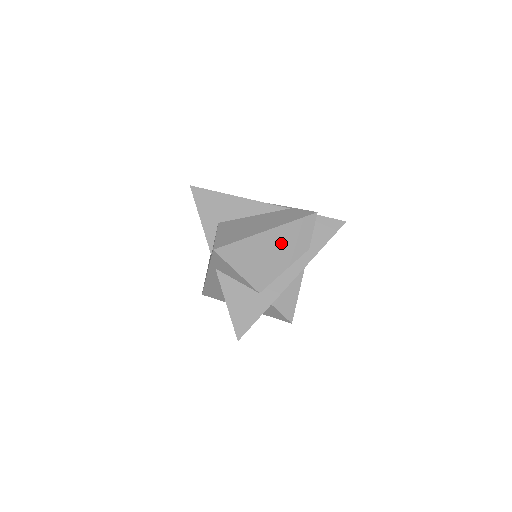
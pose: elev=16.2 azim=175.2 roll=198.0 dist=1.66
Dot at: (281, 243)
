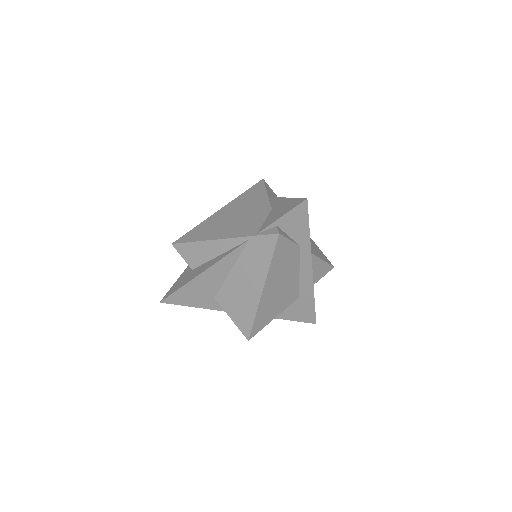
Dot at: (279, 277)
